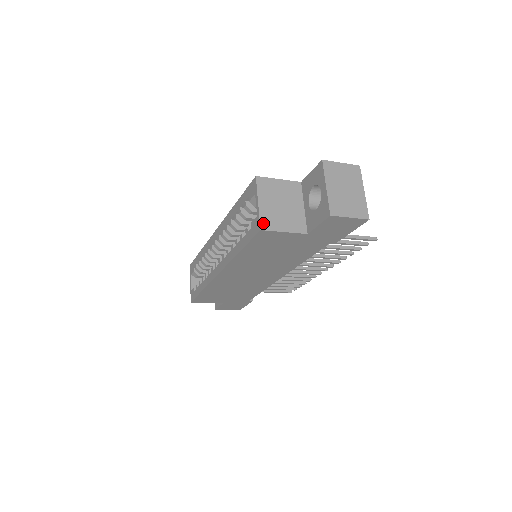
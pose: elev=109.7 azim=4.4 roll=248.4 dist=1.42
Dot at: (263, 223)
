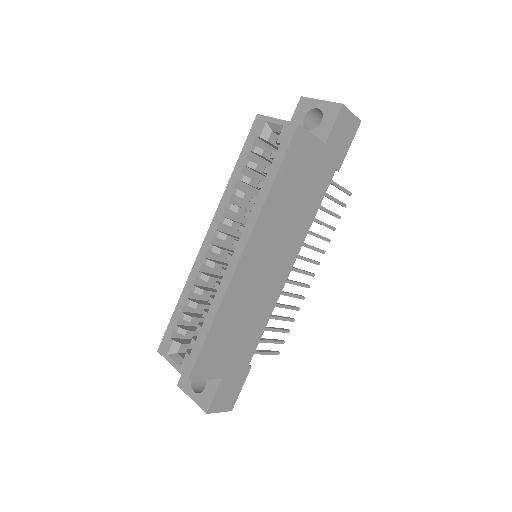
Dot at: (295, 124)
